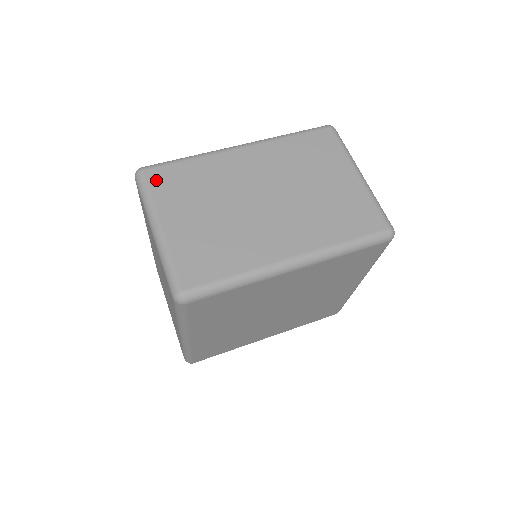
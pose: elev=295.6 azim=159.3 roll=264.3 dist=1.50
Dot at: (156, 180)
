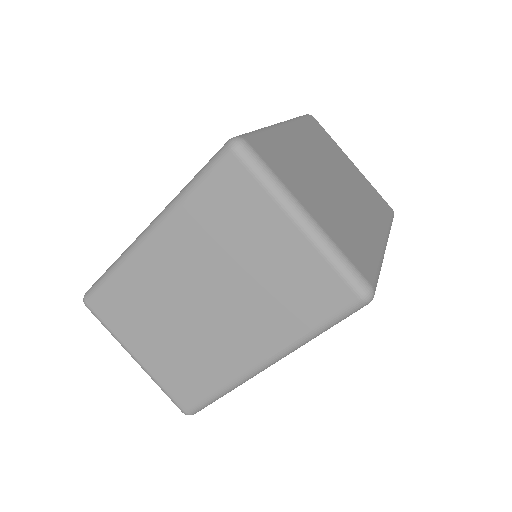
Dot at: (103, 311)
